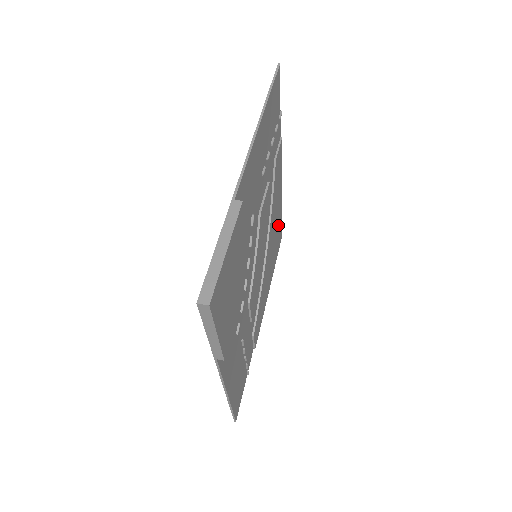
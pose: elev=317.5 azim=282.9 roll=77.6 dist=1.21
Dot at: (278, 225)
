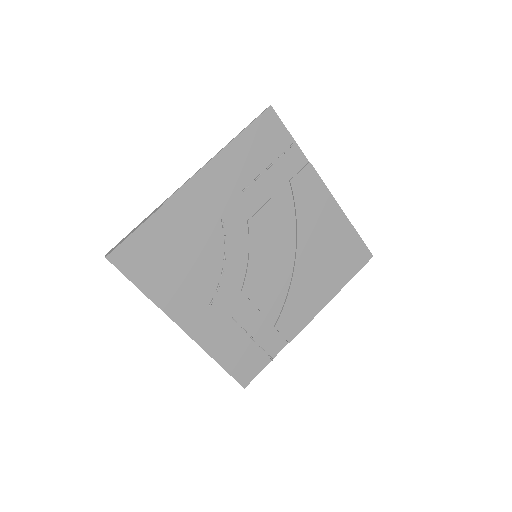
Dot at: (342, 242)
